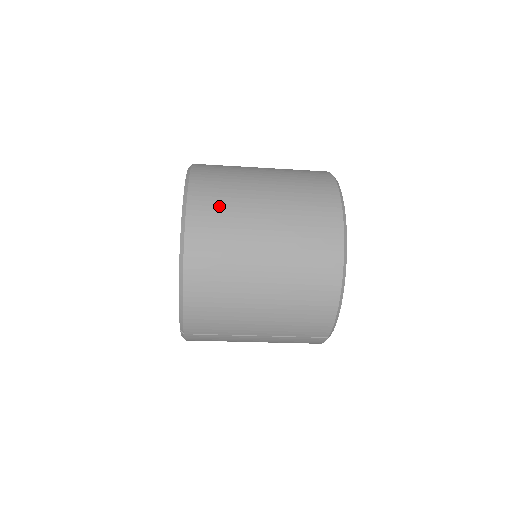
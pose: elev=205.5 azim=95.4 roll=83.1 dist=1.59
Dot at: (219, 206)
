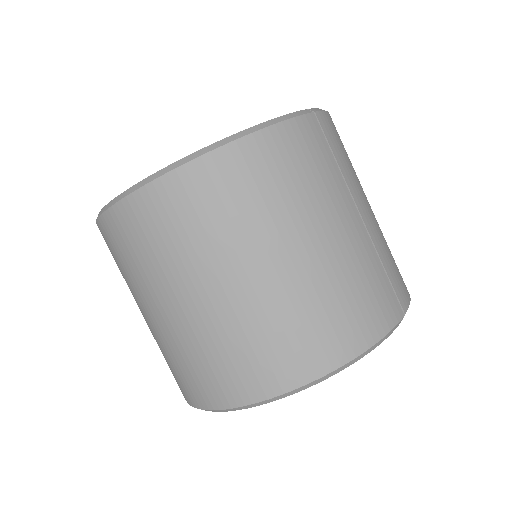
Dot at: occluded
